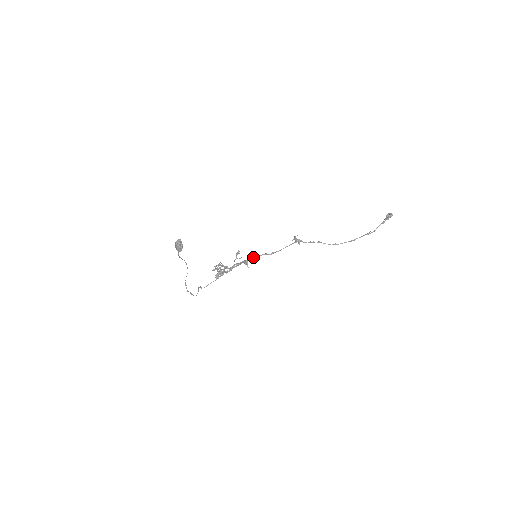
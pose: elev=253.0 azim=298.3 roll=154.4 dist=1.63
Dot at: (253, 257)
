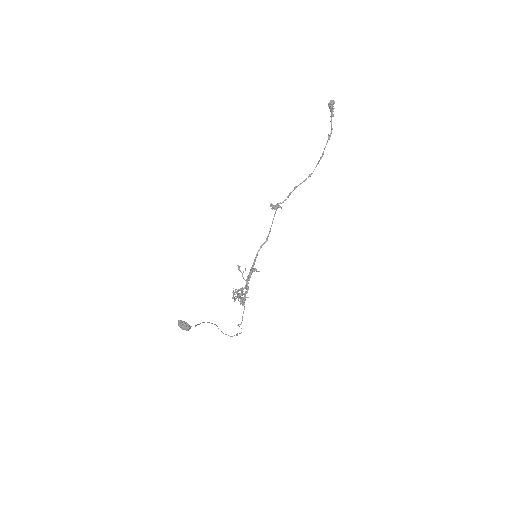
Dot at: (254, 259)
